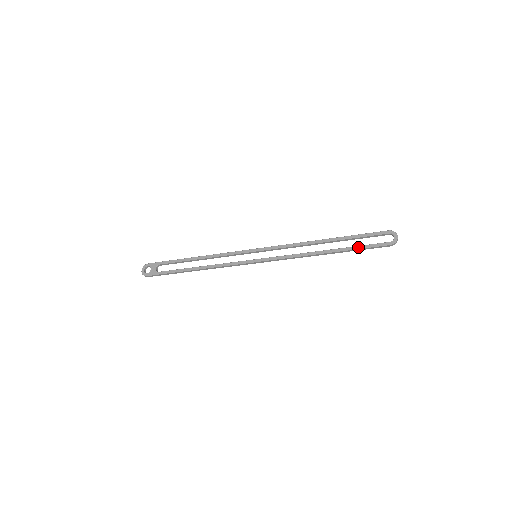
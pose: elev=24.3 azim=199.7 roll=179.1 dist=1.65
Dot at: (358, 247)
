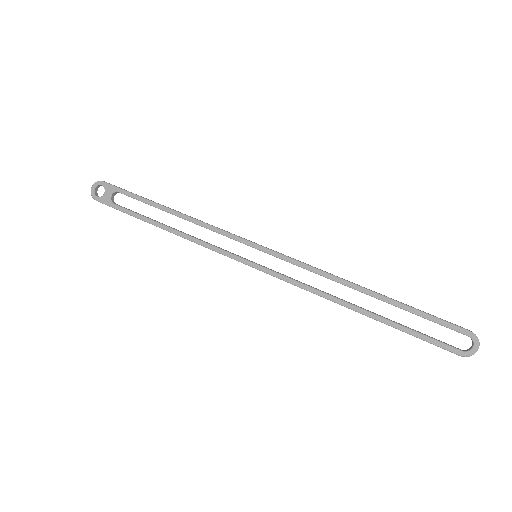
Dot at: (409, 331)
